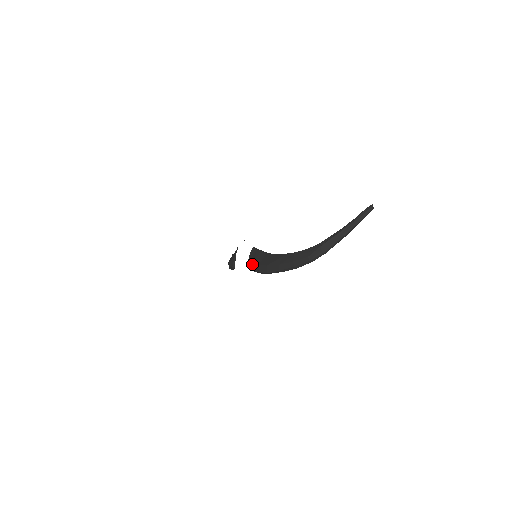
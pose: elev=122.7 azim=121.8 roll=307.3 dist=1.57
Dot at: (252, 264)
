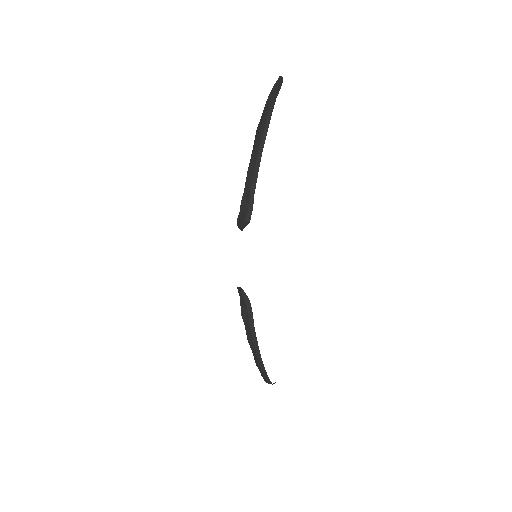
Dot at: (241, 209)
